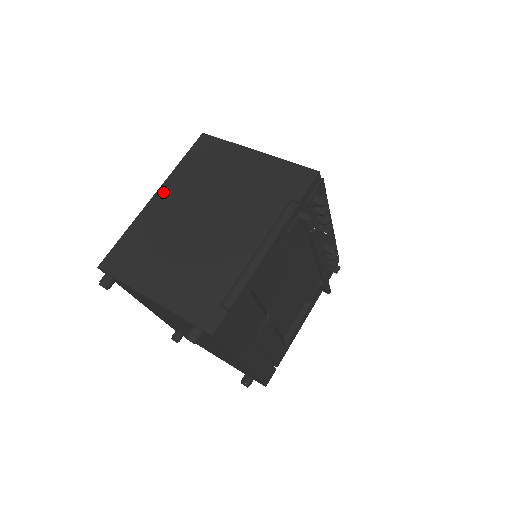
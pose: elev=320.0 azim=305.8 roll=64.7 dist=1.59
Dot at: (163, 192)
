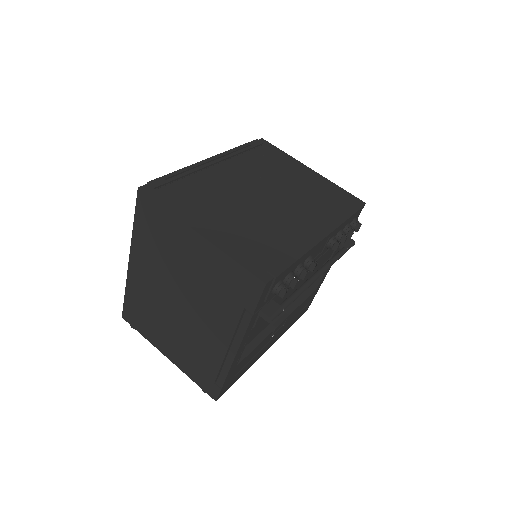
Dot at: (134, 259)
